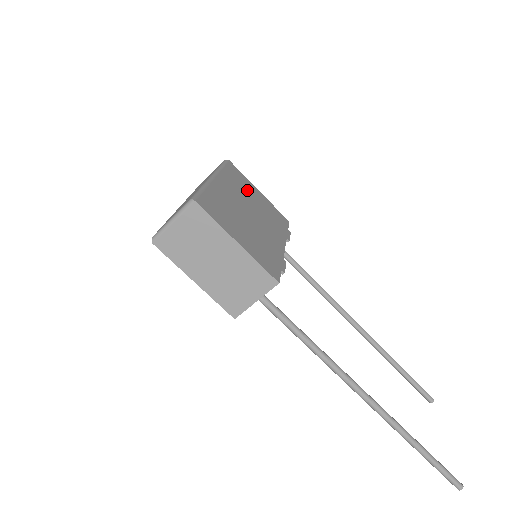
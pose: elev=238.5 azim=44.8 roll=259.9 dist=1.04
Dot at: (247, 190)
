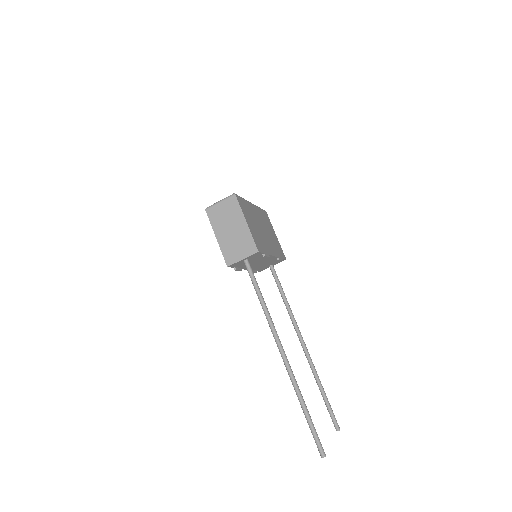
Dot at: (268, 226)
